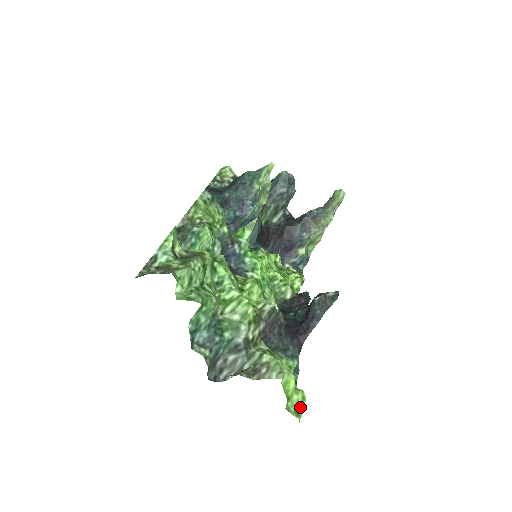
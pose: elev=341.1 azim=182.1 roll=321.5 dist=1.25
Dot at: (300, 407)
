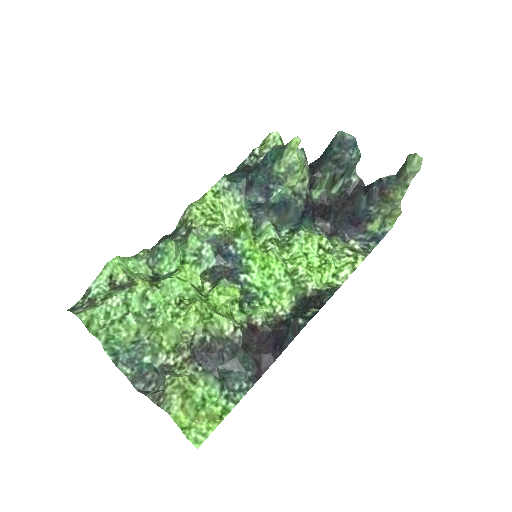
Dot at: (202, 435)
